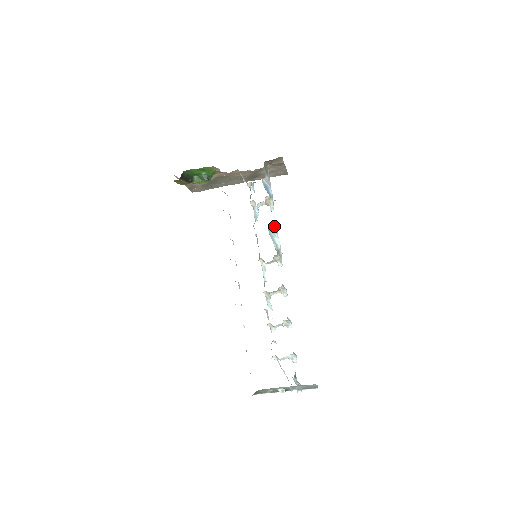
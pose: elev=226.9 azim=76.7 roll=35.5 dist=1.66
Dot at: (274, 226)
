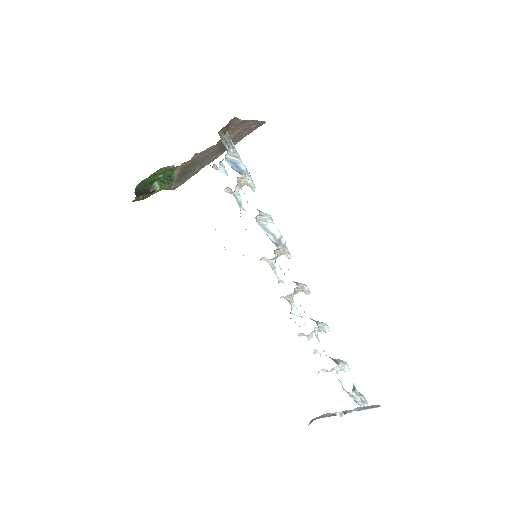
Dot at: (261, 212)
